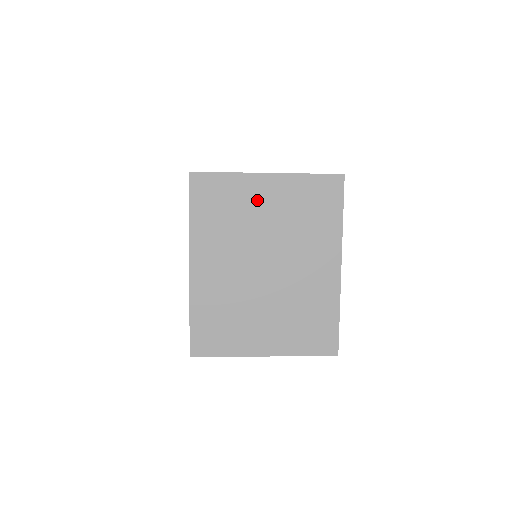
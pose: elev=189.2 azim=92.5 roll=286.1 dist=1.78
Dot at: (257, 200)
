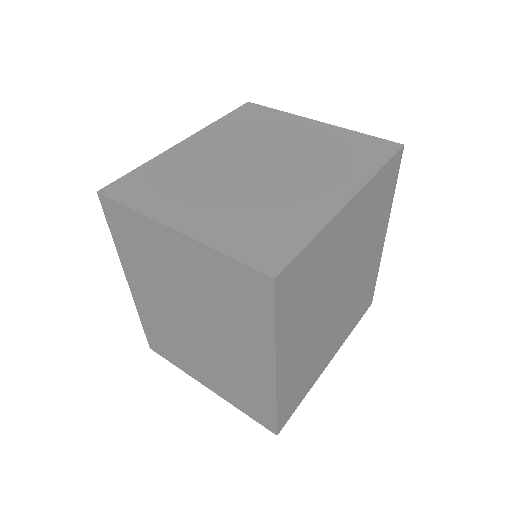
Dot at: (170, 255)
